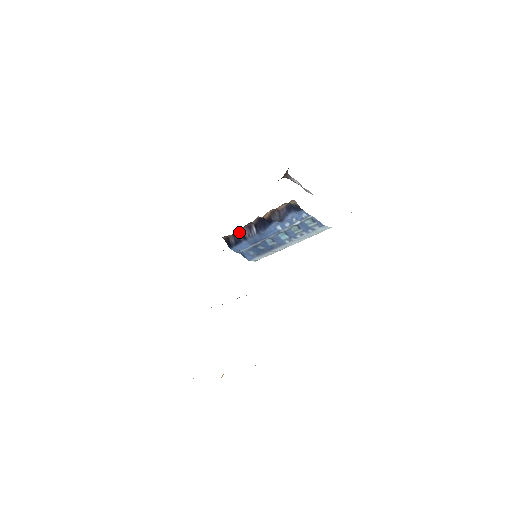
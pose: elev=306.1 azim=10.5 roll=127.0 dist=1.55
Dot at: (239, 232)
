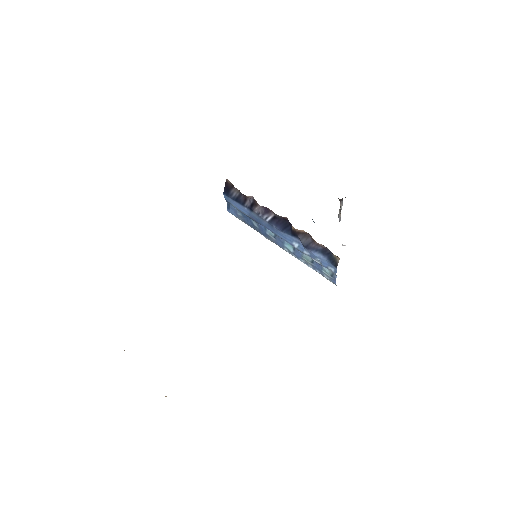
Dot at: (251, 199)
